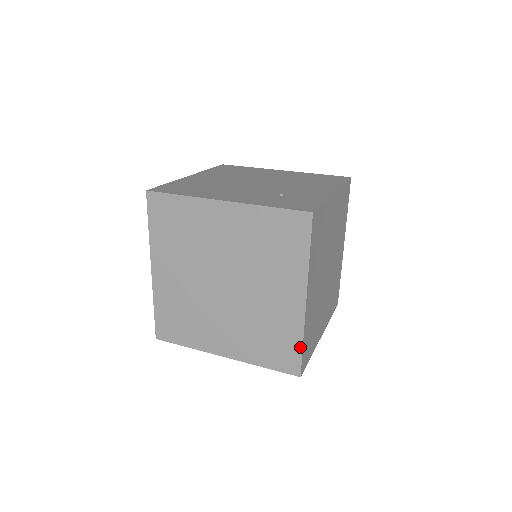
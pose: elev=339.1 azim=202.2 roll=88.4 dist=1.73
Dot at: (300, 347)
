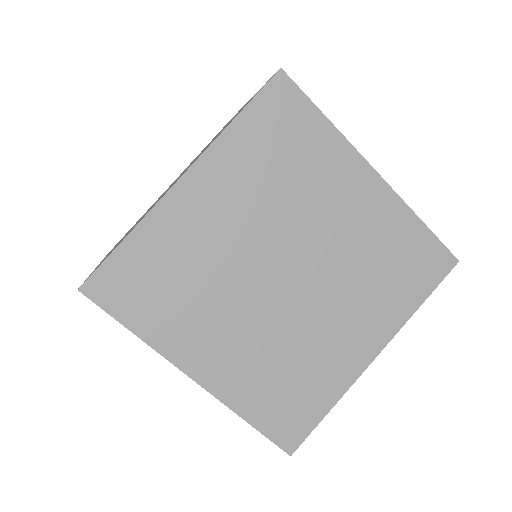
Dot at: (323, 413)
